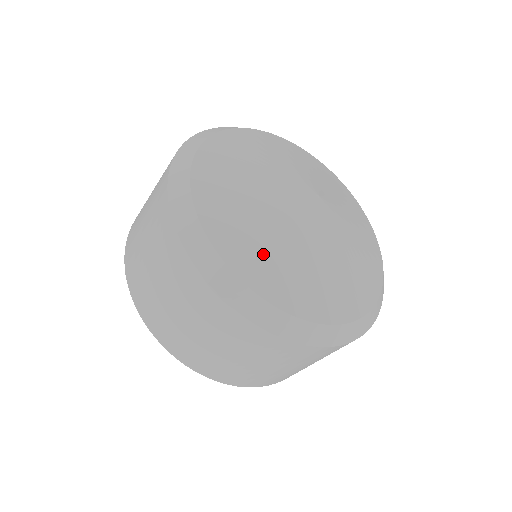
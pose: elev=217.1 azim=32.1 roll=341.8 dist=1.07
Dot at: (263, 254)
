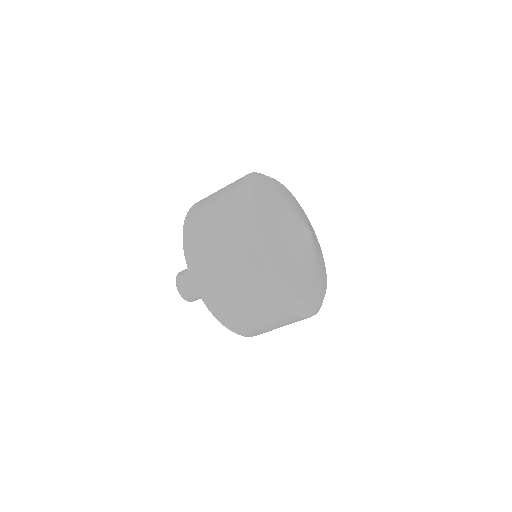
Dot at: (300, 279)
